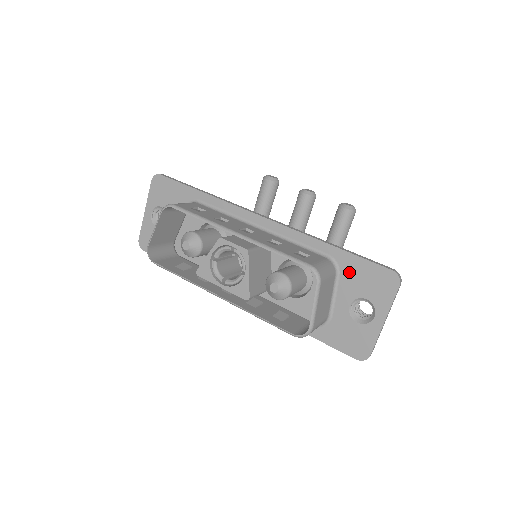
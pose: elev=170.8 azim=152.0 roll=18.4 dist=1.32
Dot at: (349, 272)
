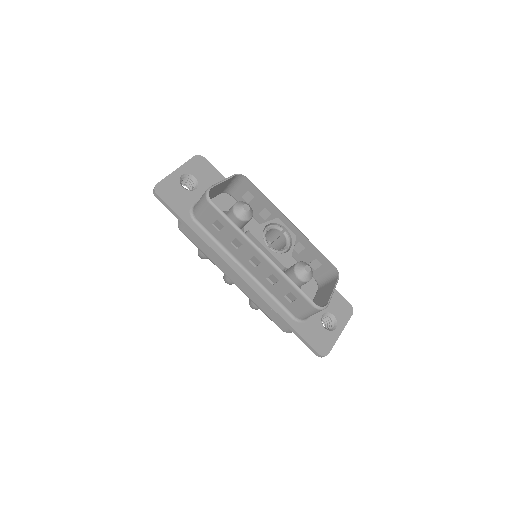
Dot at: occluded
